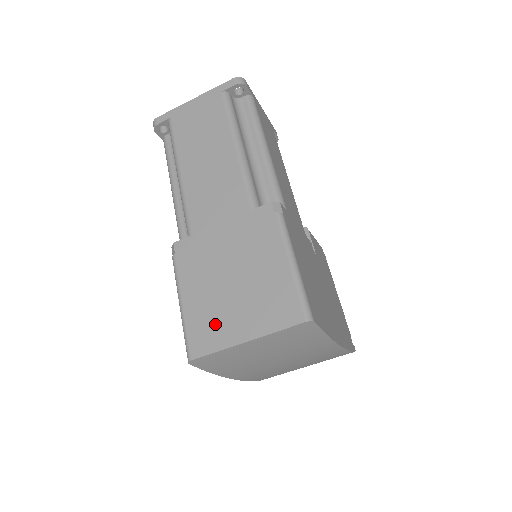
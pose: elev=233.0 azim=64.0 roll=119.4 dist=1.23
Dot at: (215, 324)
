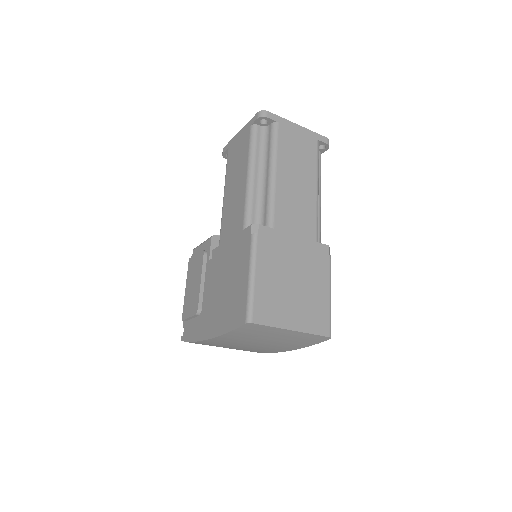
Dot at: (276, 306)
